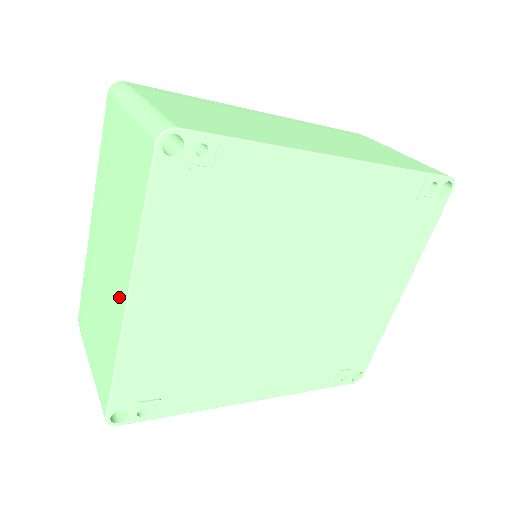
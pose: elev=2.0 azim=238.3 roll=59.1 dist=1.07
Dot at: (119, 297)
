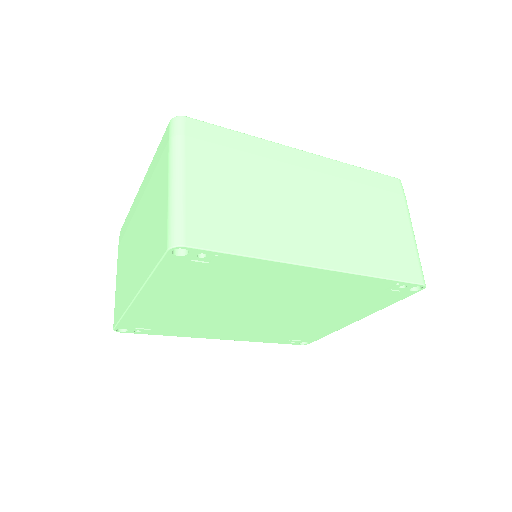
Dot at: (133, 285)
